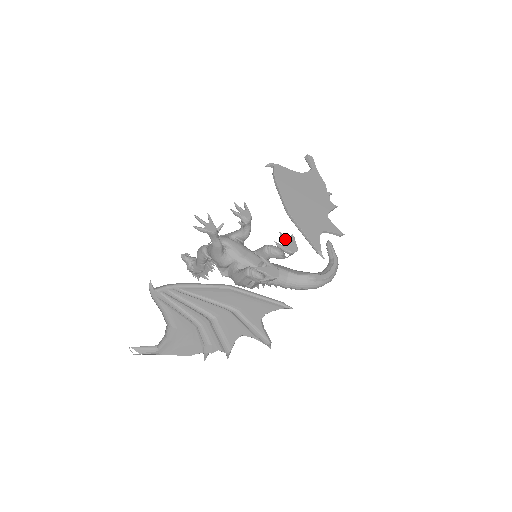
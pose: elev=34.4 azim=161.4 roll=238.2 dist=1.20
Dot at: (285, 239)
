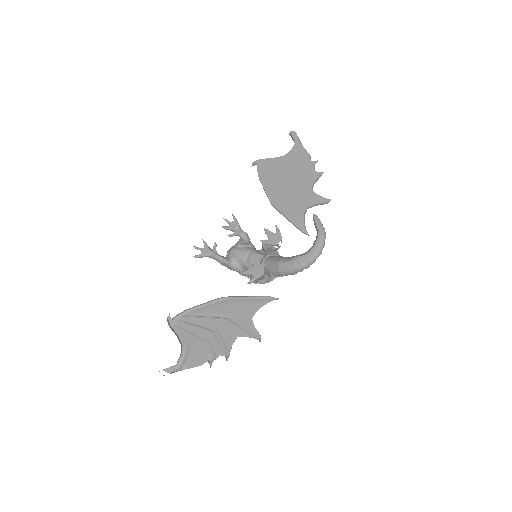
Dot at: (269, 233)
